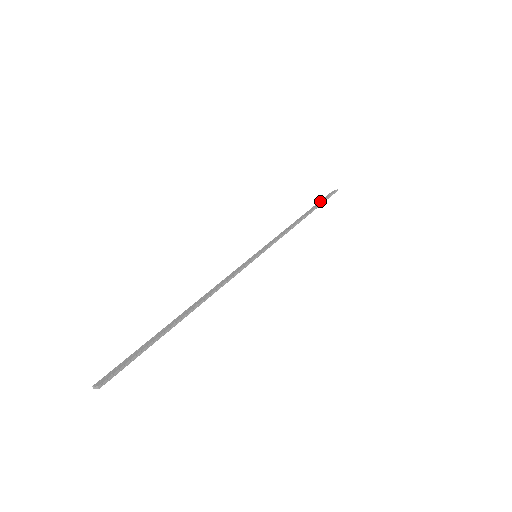
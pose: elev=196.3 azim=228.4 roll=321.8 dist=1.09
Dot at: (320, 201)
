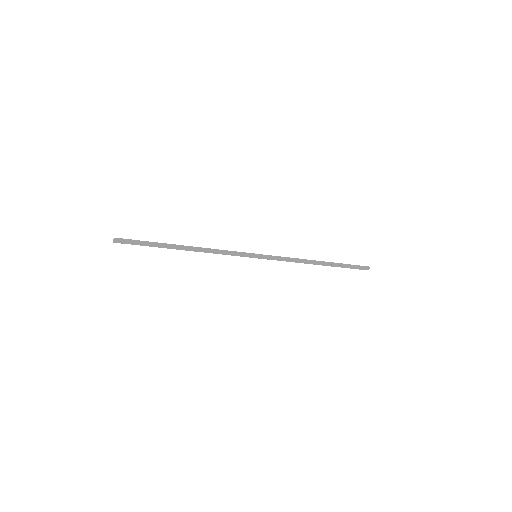
Dot at: (346, 266)
